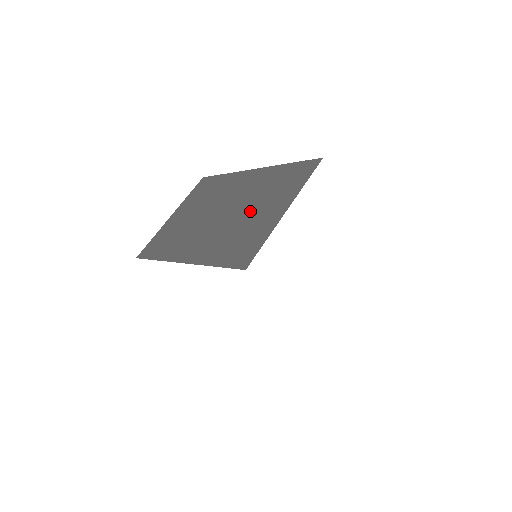
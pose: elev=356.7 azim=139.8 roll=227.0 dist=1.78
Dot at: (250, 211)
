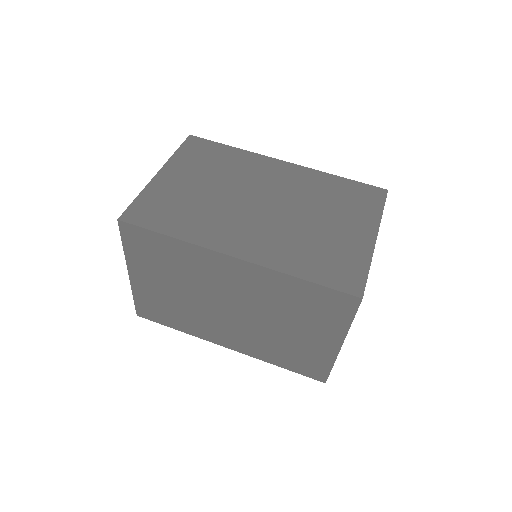
Dot at: (284, 327)
